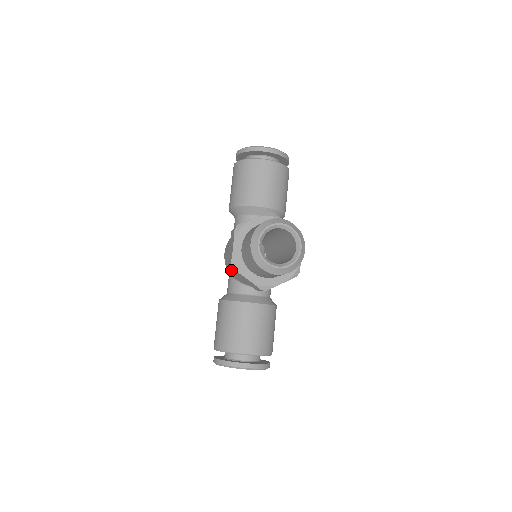
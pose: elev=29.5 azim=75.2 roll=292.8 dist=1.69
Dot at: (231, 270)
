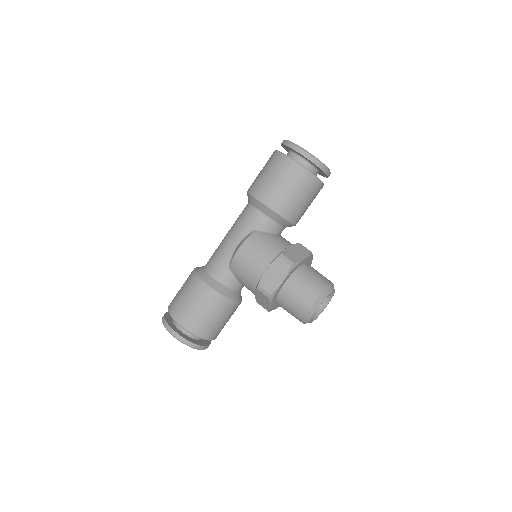
Dot at: (260, 291)
